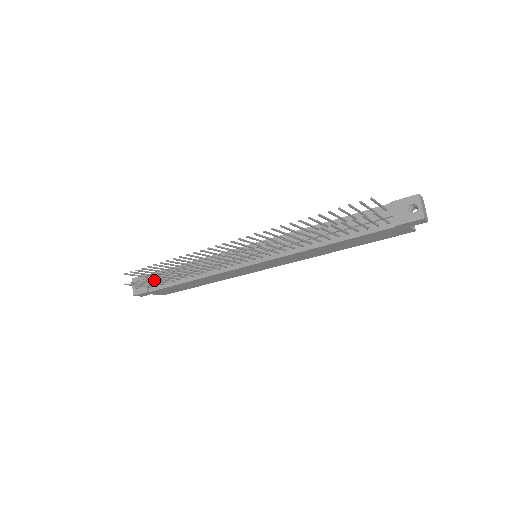
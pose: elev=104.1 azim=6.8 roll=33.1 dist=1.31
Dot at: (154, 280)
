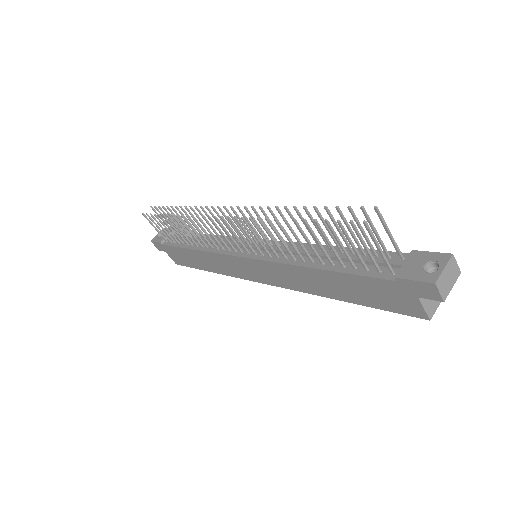
Dot at: occluded
